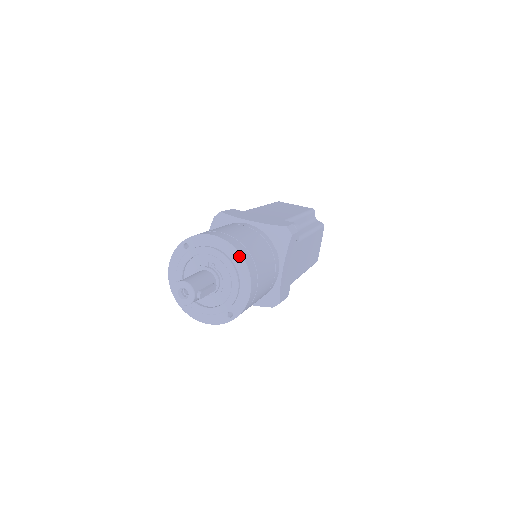
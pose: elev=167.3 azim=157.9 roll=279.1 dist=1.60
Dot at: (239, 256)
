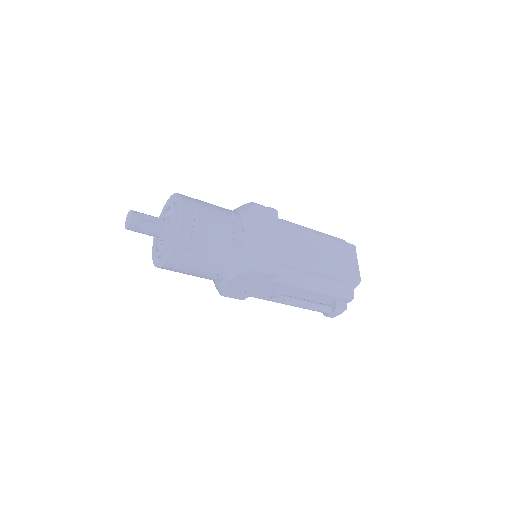
Dot at: (177, 195)
